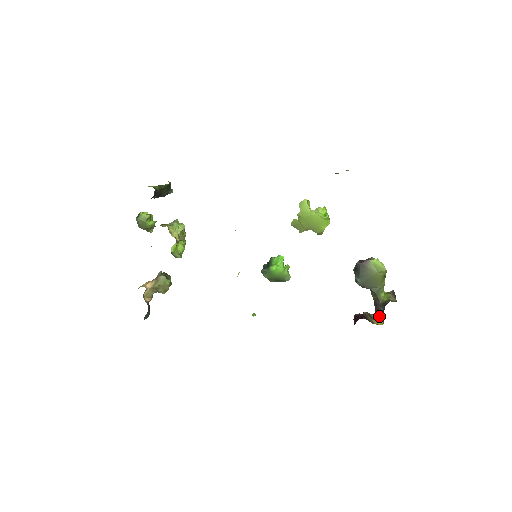
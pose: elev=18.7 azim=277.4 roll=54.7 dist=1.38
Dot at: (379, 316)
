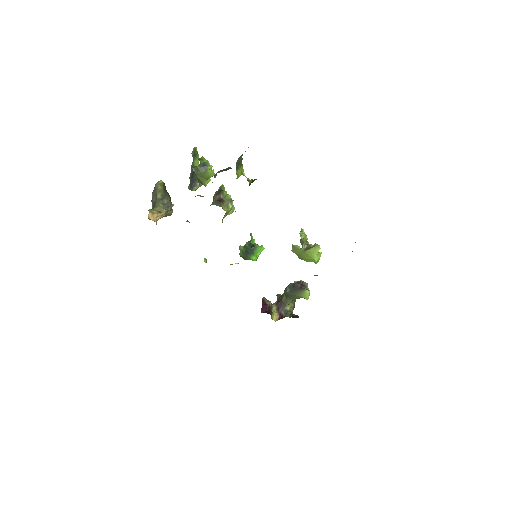
Dot at: (277, 313)
